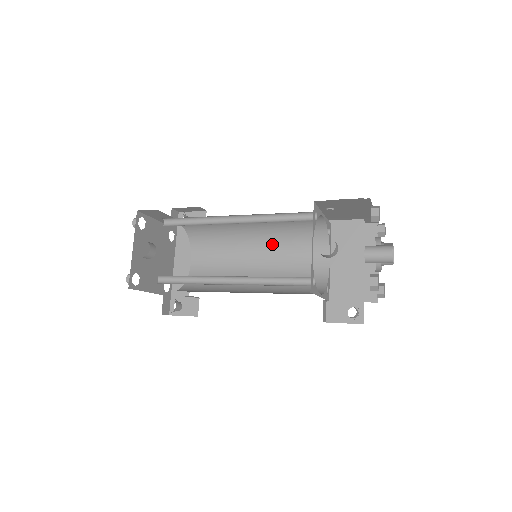
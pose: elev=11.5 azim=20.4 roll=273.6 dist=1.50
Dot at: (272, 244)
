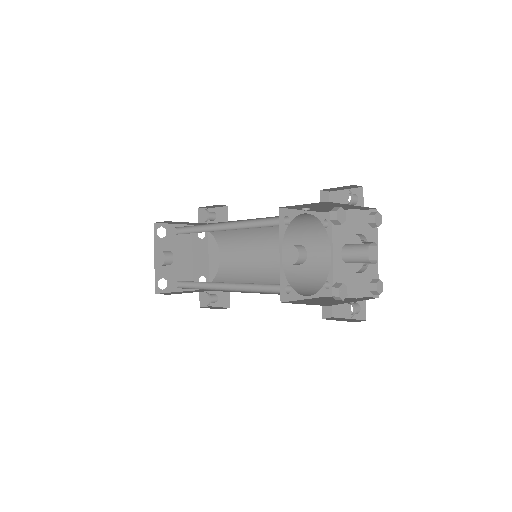
Dot at: occluded
